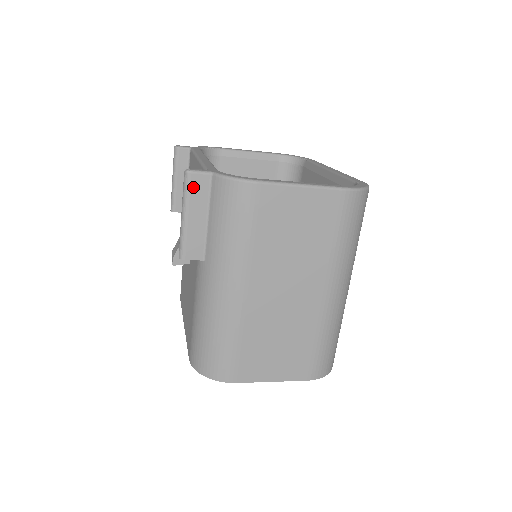
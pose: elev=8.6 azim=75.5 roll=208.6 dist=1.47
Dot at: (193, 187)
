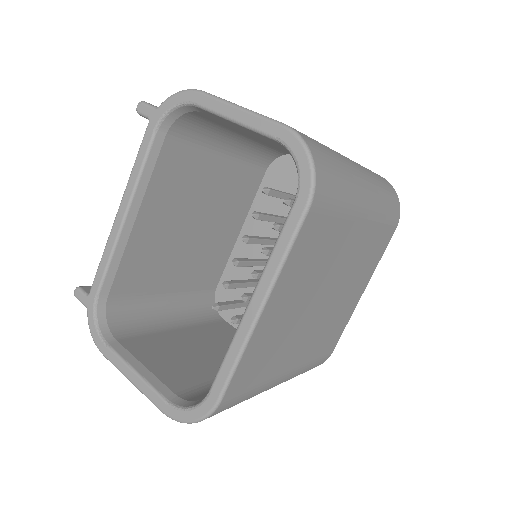
Dot at: occluded
